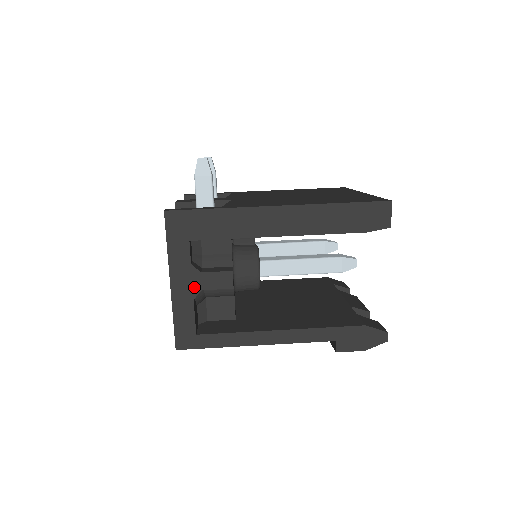
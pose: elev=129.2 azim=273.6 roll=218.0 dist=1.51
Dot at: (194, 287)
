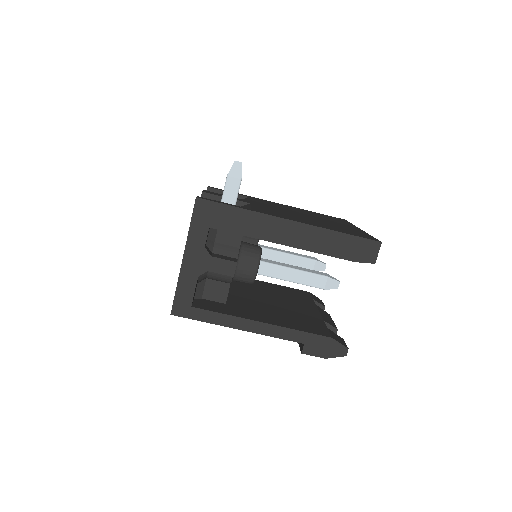
Dot at: (202, 267)
